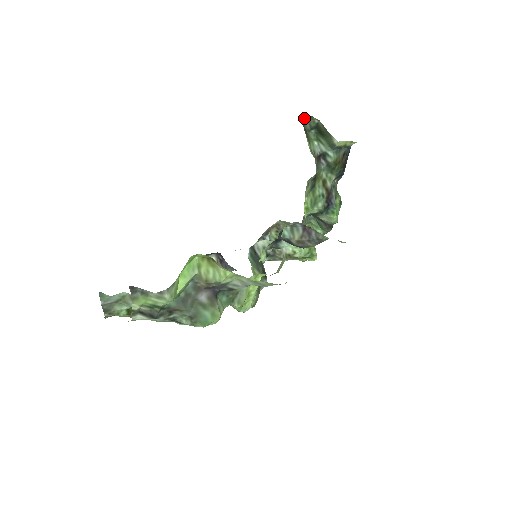
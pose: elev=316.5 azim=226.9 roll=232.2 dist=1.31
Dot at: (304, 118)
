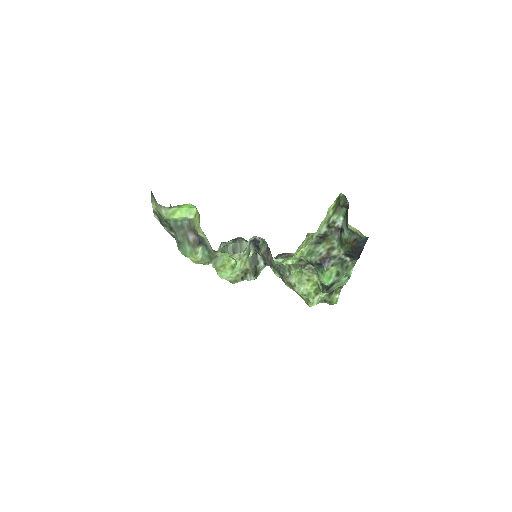
Dot at: (343, 196)
